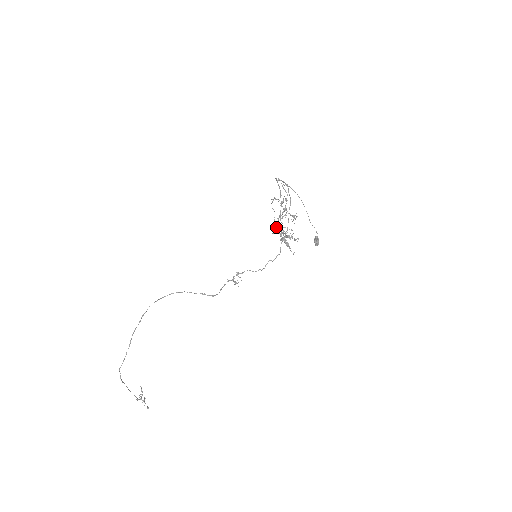
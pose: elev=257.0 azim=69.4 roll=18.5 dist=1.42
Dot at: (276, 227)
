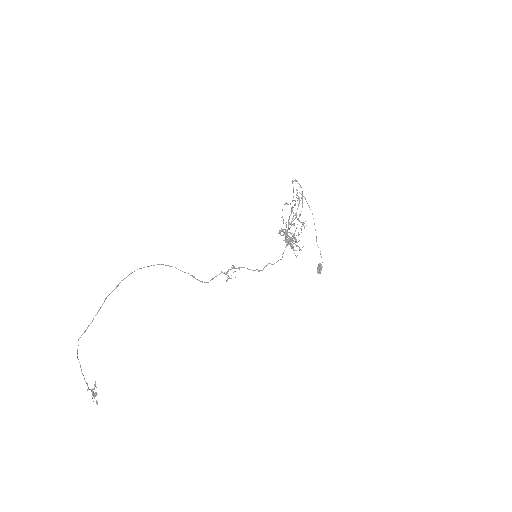
Dot at: occluded
